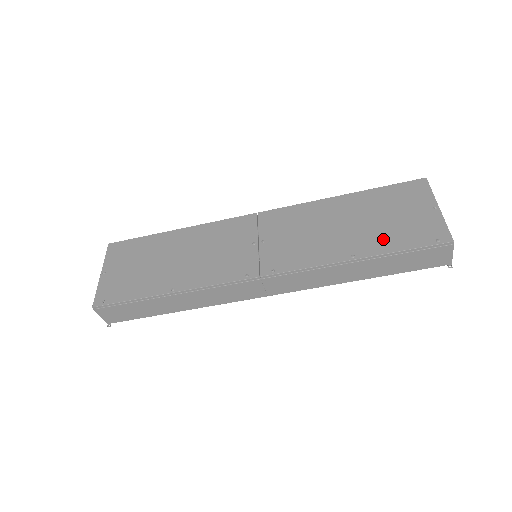
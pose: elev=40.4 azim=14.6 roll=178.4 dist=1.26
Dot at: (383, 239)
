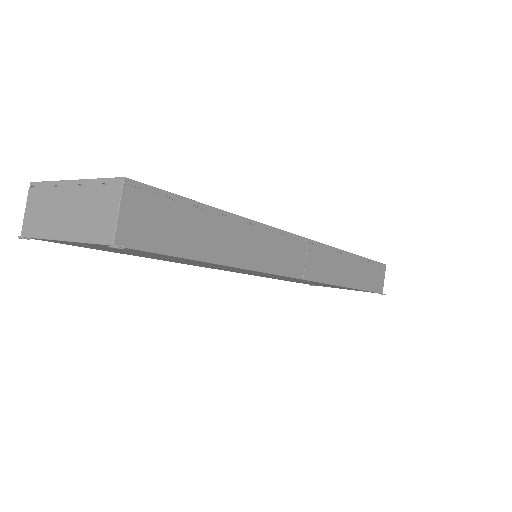
Dot at: occluded
